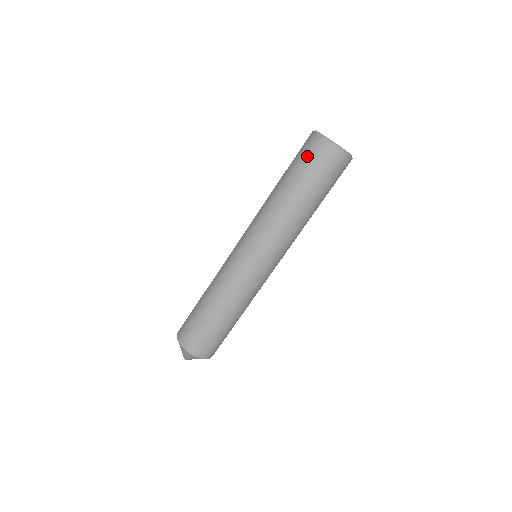
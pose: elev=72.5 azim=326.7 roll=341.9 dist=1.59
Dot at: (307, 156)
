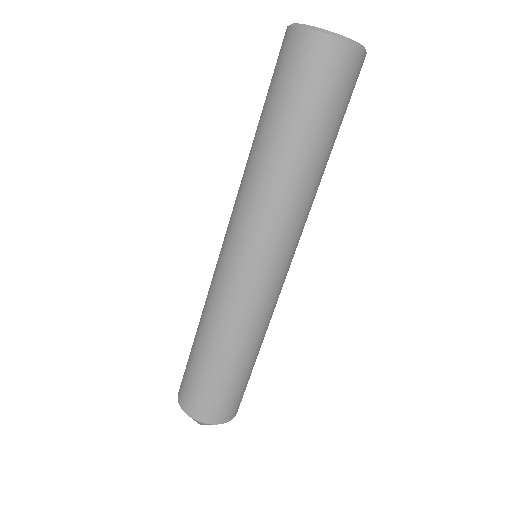
Dot at: (305, 76)
